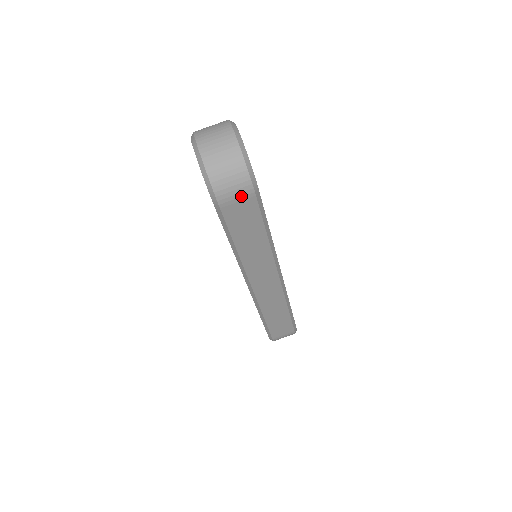
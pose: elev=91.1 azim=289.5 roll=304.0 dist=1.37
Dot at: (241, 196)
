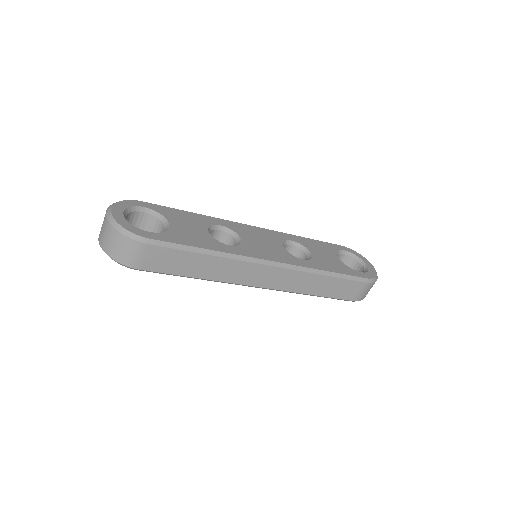
Dot at: (142, 253)
